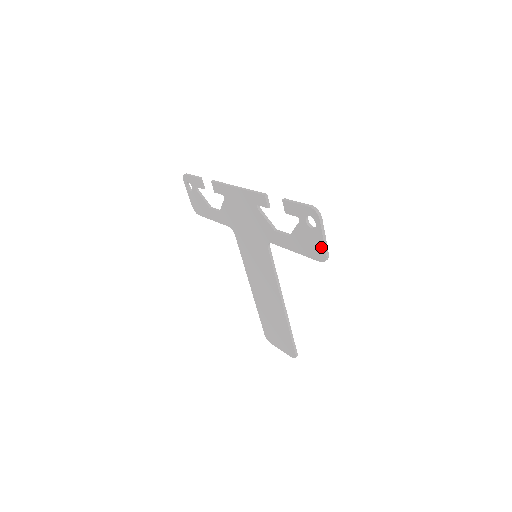
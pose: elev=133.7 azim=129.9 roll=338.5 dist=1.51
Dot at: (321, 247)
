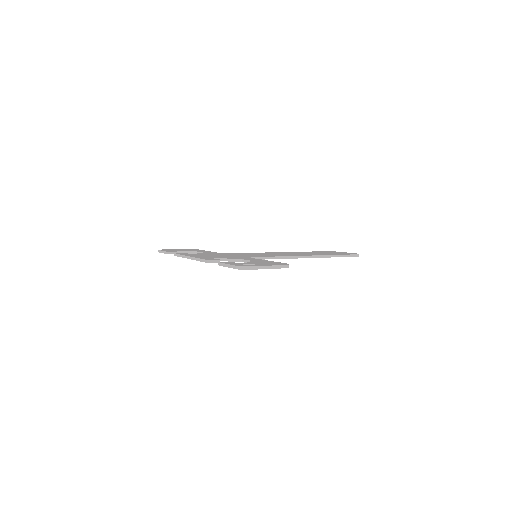
Dot at: (275, 268)
